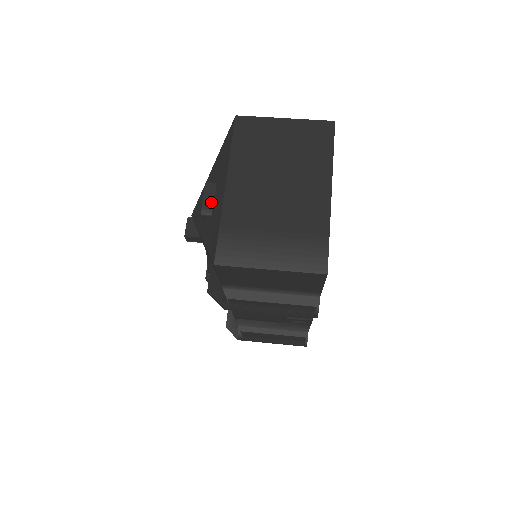
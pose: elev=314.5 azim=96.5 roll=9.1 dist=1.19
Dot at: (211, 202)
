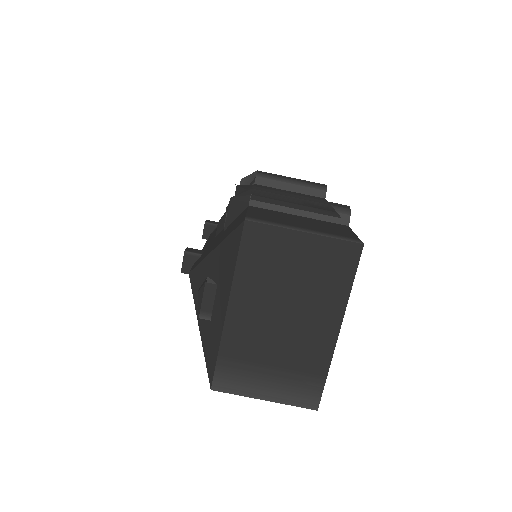
Dot at: (210, 306)
